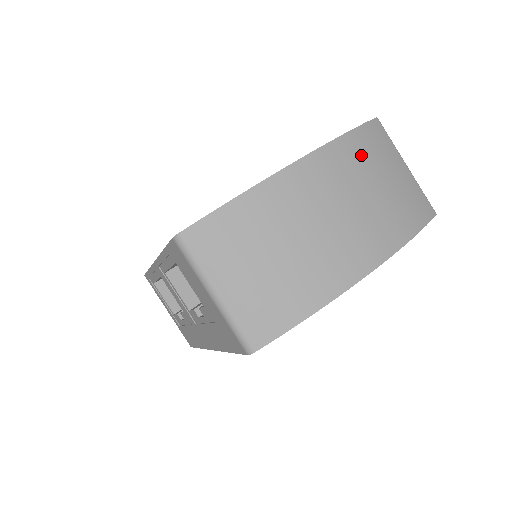
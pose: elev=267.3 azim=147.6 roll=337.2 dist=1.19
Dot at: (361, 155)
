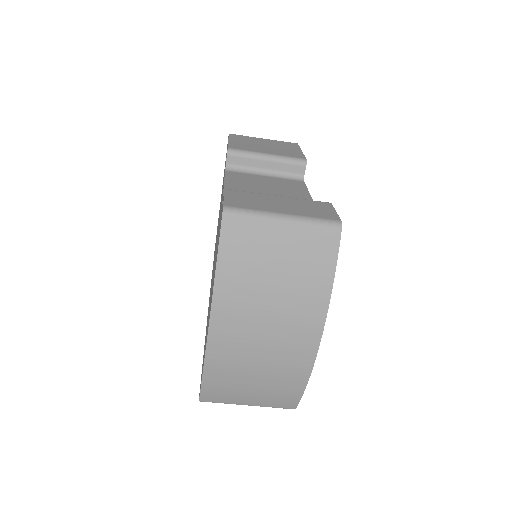
Dot at: (241, 278)
